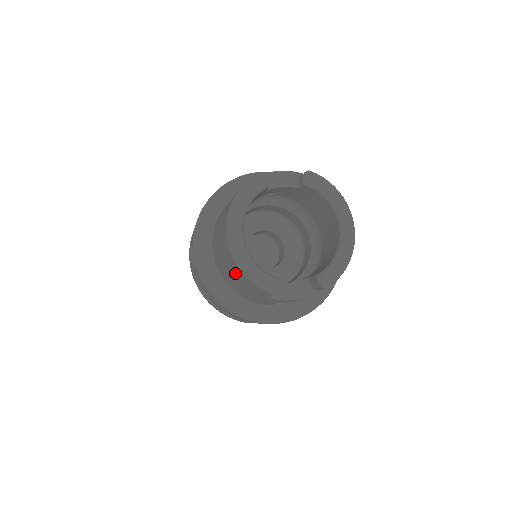
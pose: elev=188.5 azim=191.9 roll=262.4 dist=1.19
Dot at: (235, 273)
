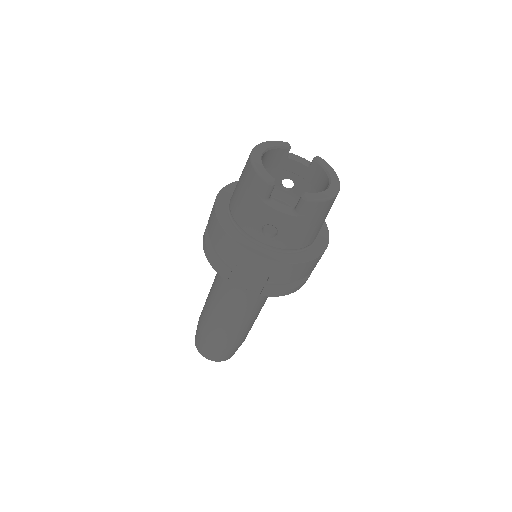
Dot at: (245, 178)
